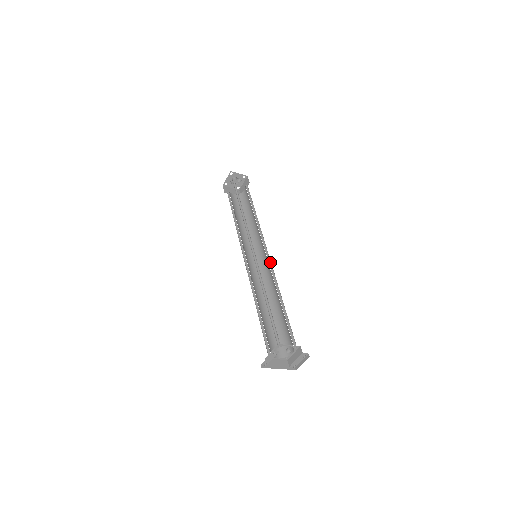
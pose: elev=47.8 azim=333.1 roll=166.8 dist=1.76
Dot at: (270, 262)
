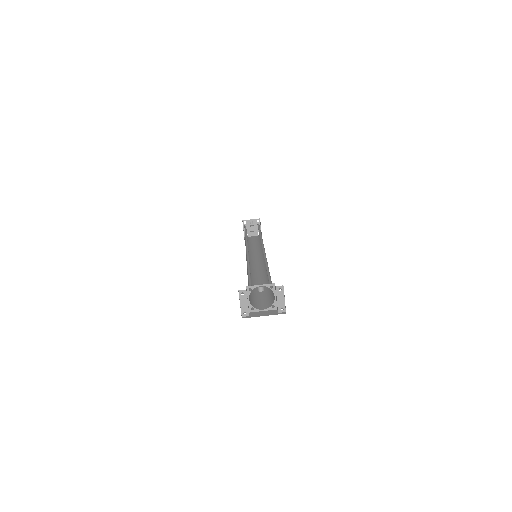
Dot at: occluded
